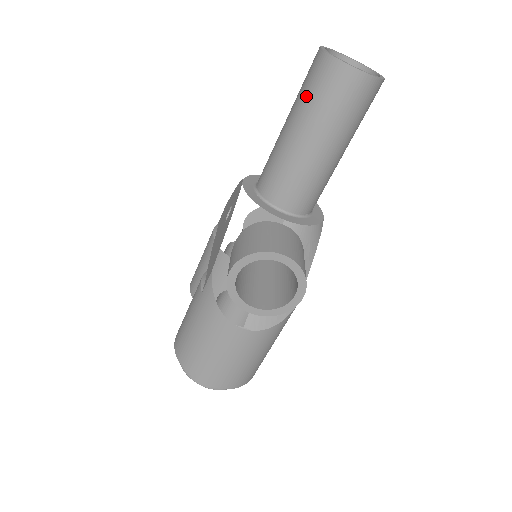
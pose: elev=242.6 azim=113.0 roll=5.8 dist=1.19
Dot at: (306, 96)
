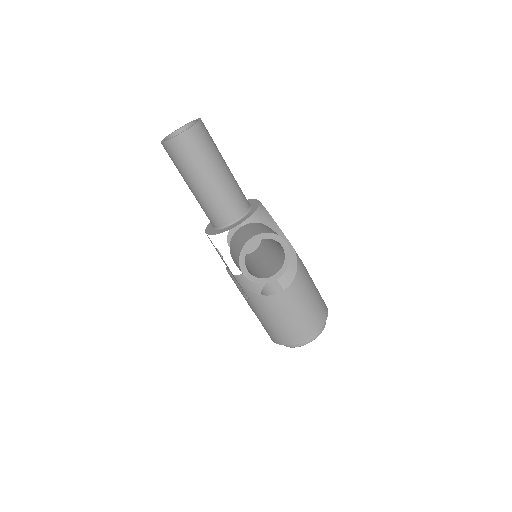
Dot at: (180, 167)
